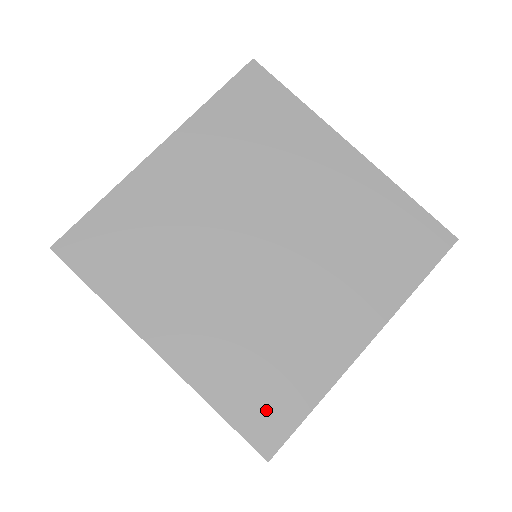
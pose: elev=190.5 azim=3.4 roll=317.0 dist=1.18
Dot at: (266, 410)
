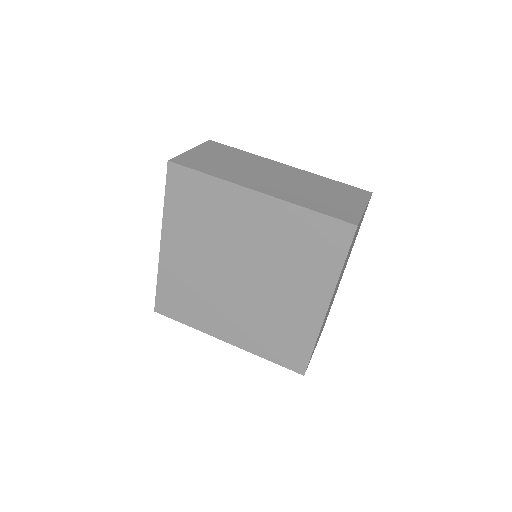
Dot at: (290, 354)
